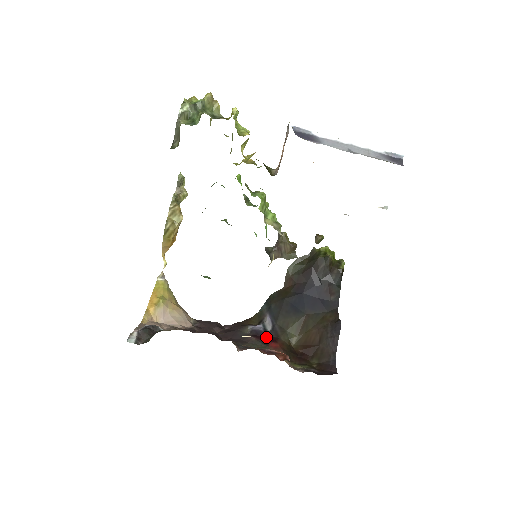
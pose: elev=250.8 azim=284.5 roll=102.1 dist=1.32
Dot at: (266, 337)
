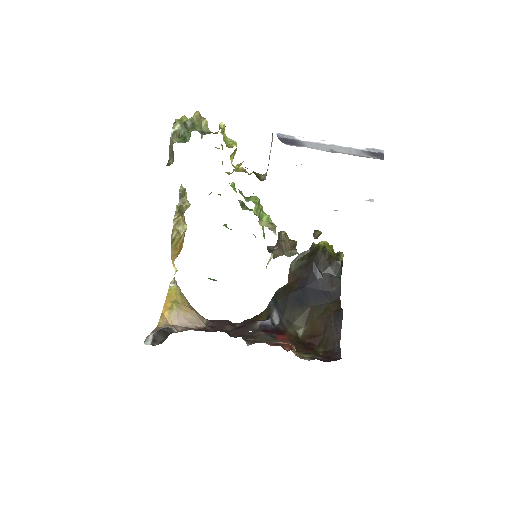
Dot at: (274, 331)
